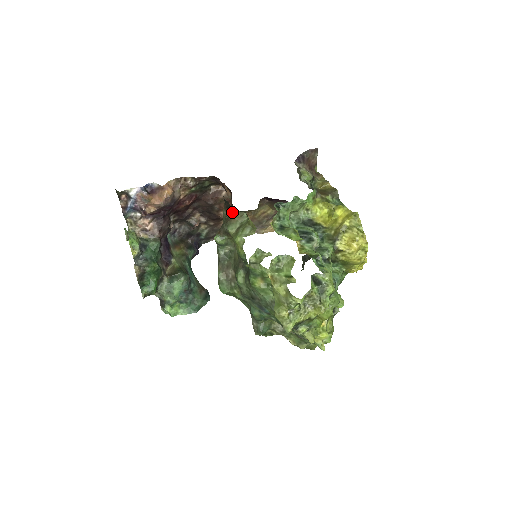
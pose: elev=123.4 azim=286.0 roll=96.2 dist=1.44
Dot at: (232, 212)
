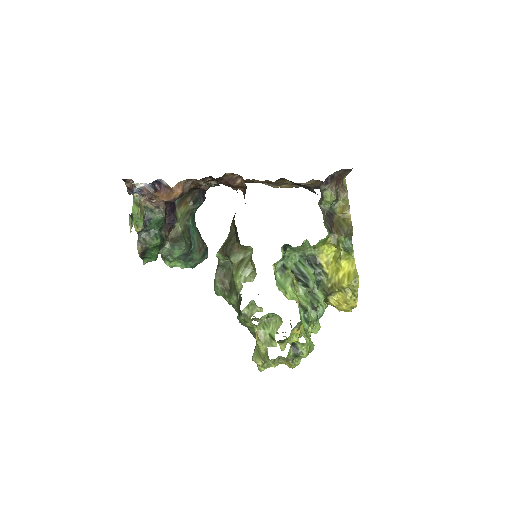
Dot at: (238, 242)
